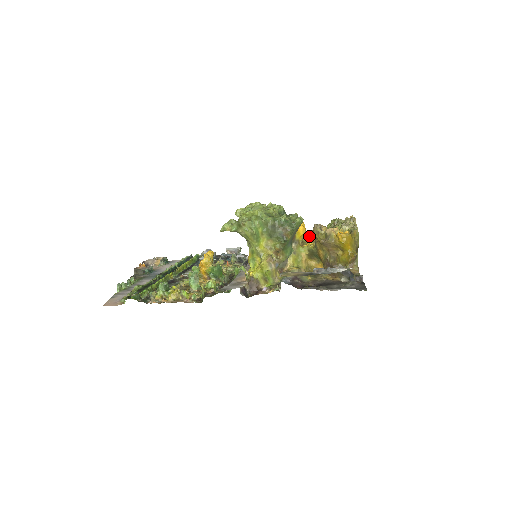
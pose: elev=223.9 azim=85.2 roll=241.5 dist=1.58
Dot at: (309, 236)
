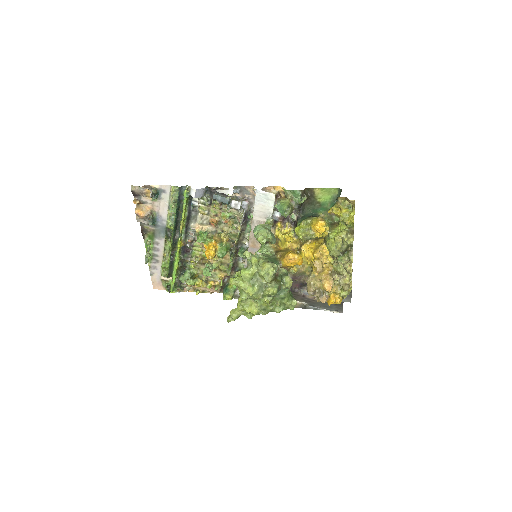
Dot at: occluded
